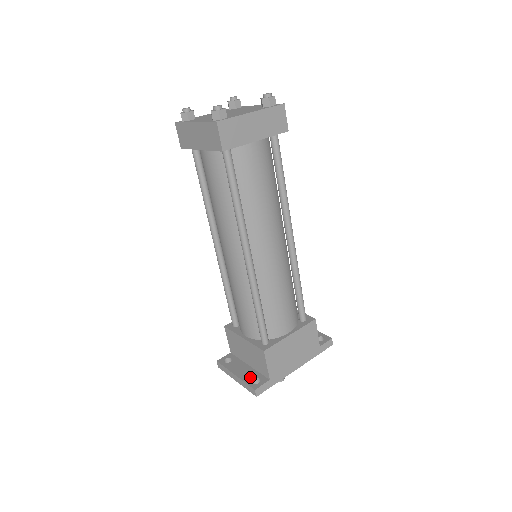
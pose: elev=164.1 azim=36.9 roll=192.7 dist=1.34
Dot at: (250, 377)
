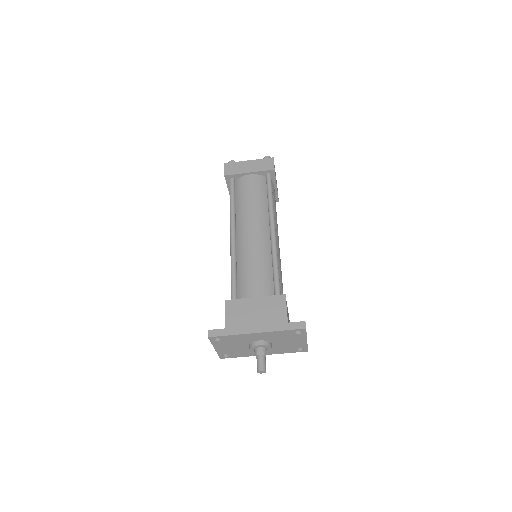
Dot at: occluded
